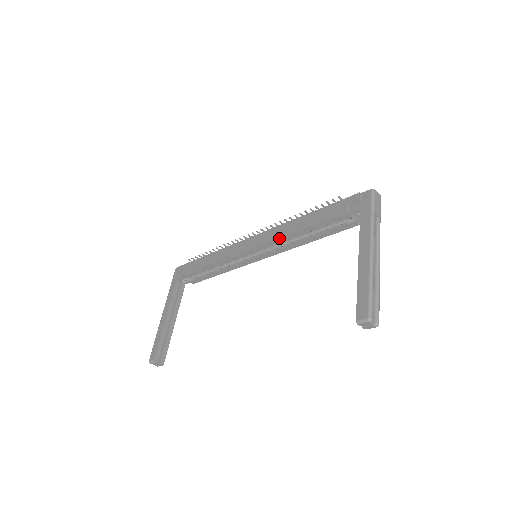
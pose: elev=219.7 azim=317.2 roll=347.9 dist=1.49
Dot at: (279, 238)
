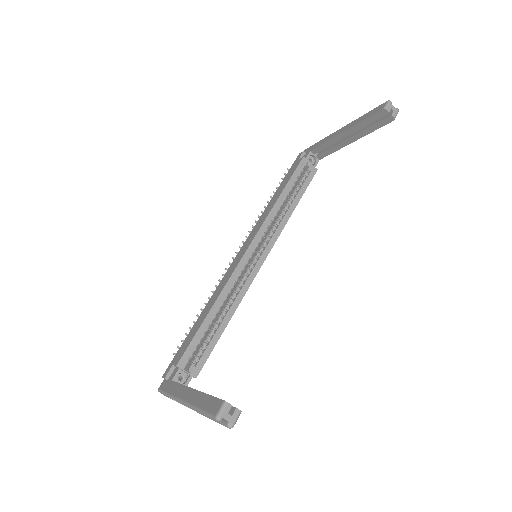
Dot at: (267, 215)
